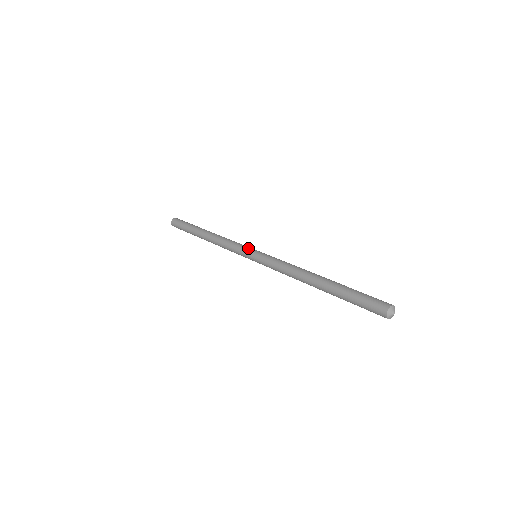
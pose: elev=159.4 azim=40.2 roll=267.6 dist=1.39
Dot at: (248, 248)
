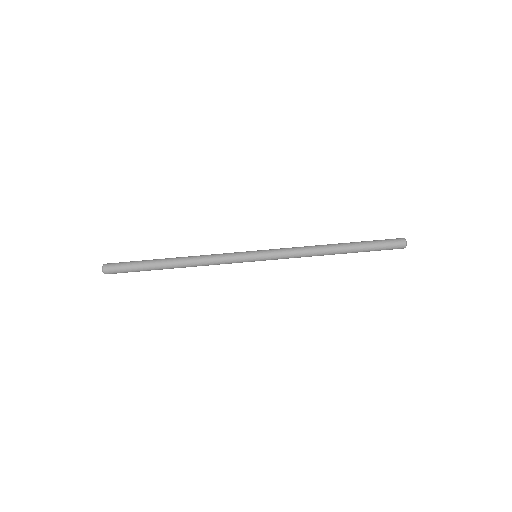
Dot at: (246, 261)
